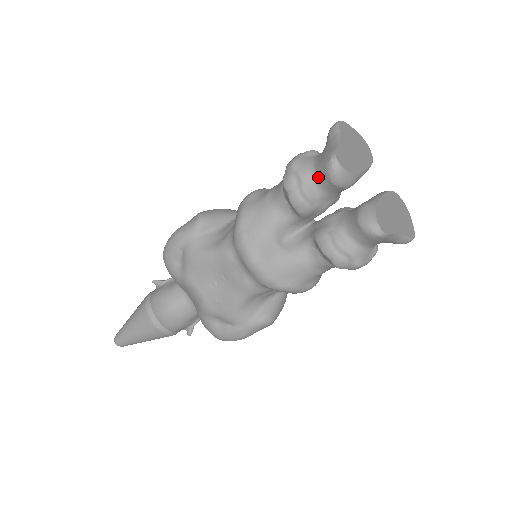
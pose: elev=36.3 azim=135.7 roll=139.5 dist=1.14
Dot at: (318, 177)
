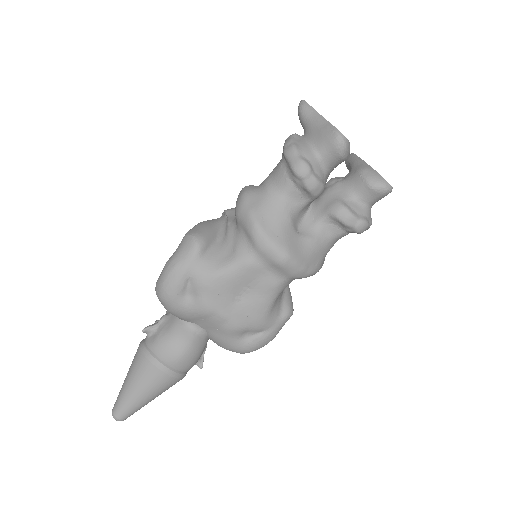
Dot at: (324, 156)
